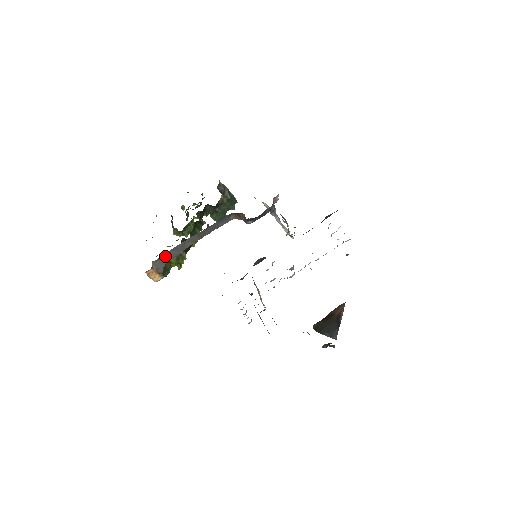
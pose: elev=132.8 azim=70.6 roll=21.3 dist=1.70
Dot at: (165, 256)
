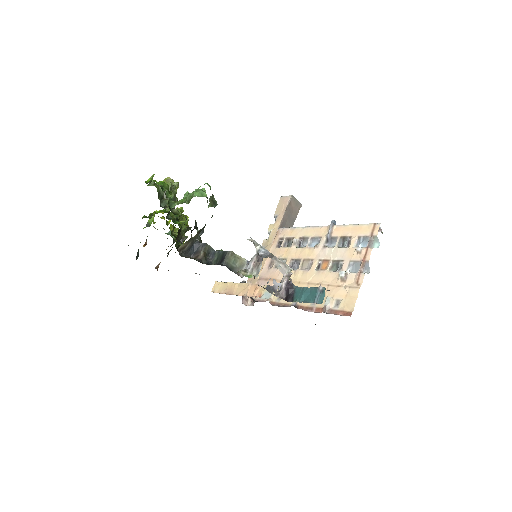
Dot at: occluded
